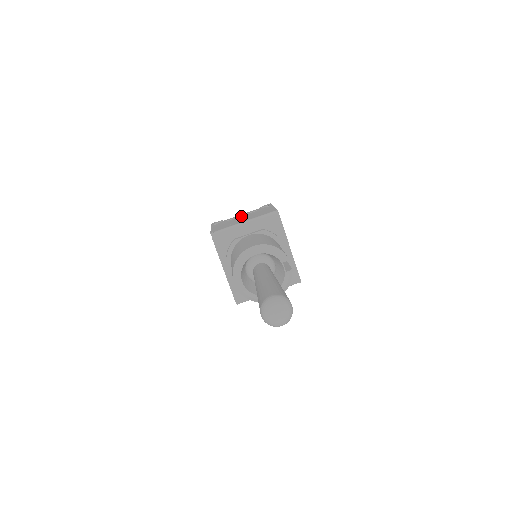
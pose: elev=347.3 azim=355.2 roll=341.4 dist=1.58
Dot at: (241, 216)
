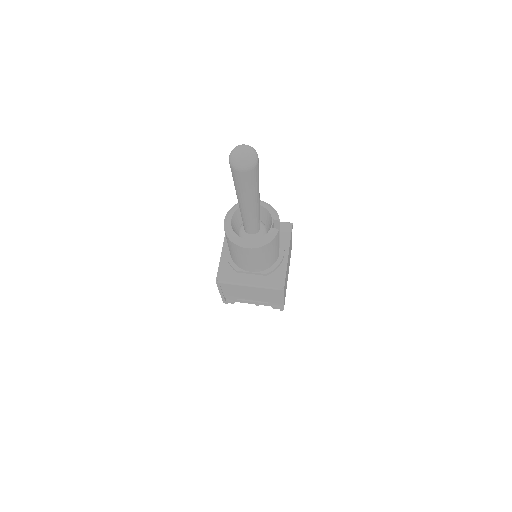
Dot at: occluded
